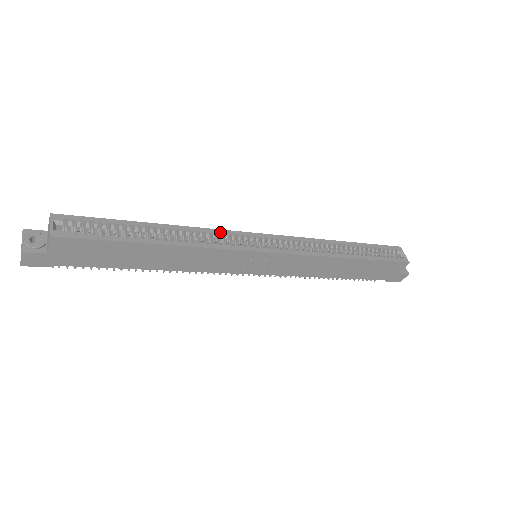
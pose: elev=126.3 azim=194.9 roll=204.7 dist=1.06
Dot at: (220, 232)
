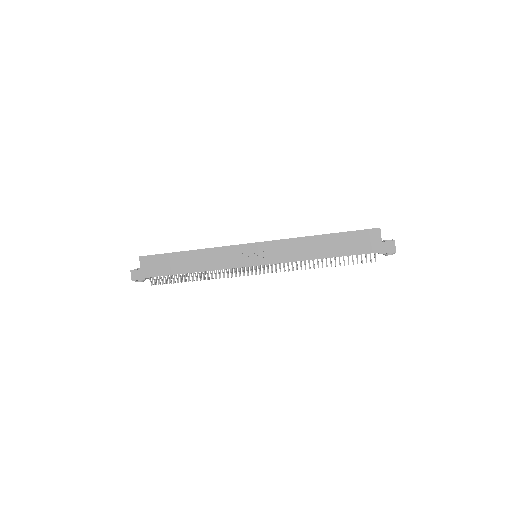
Dot at: occluded
